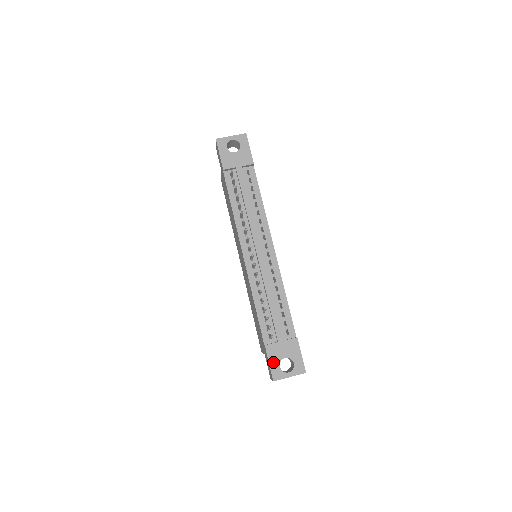
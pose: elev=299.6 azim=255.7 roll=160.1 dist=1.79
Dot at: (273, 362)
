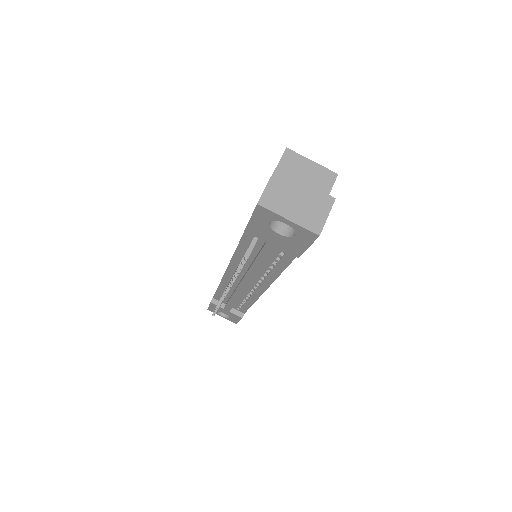
Dot at: (213, 308)
